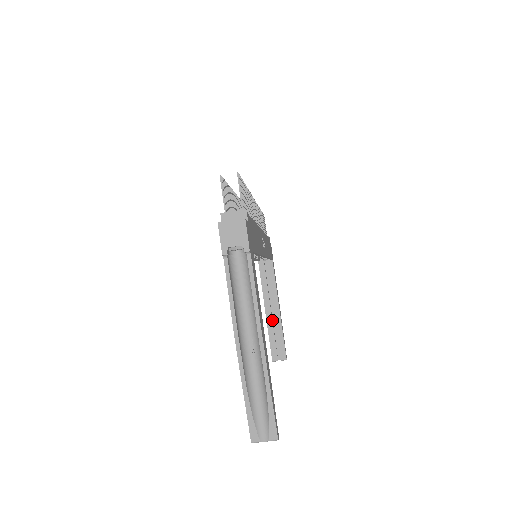
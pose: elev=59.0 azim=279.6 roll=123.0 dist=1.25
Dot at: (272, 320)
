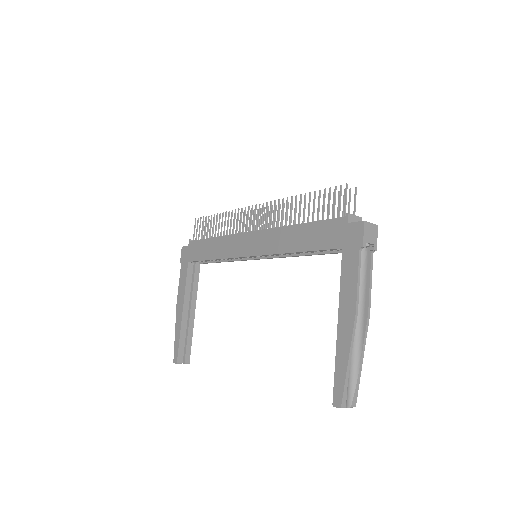
Dot at: (186, 322)
